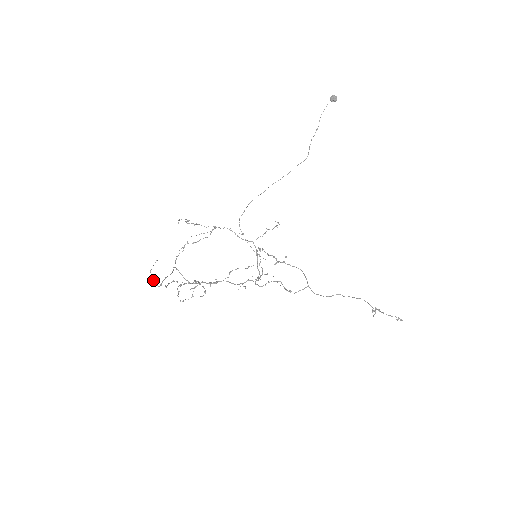
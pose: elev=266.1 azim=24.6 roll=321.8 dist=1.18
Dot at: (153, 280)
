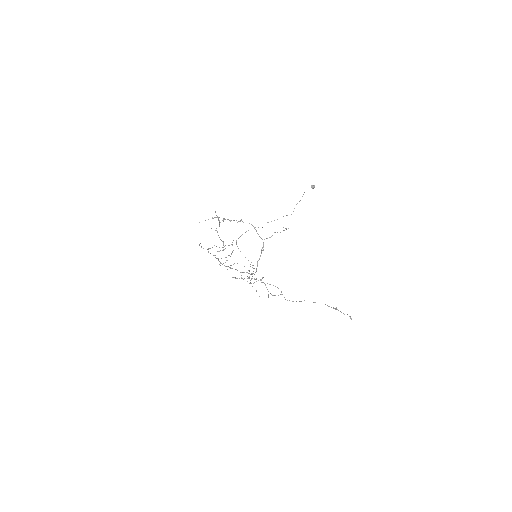
Dot at: (217, 216)
